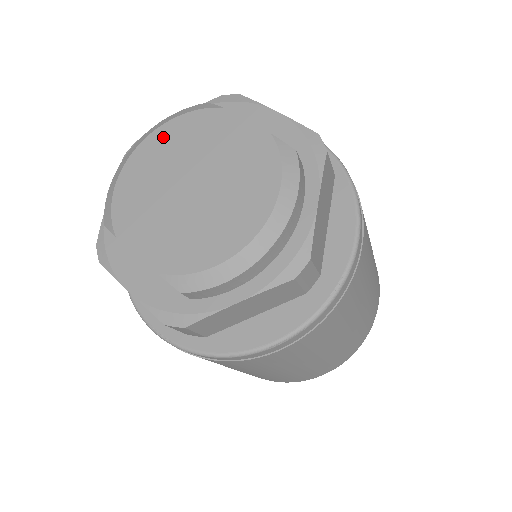
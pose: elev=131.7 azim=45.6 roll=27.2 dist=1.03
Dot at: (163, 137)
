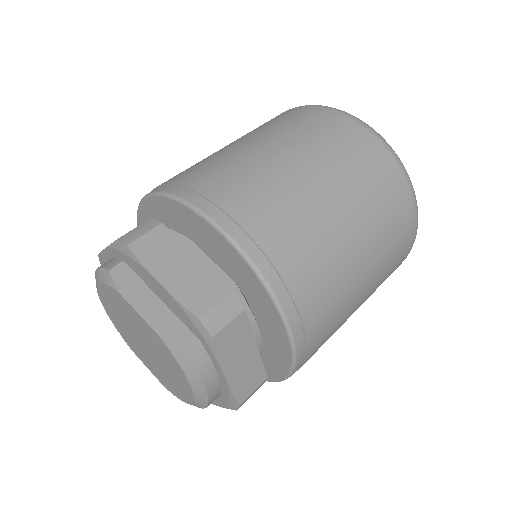
Dot at: (105, 295)
